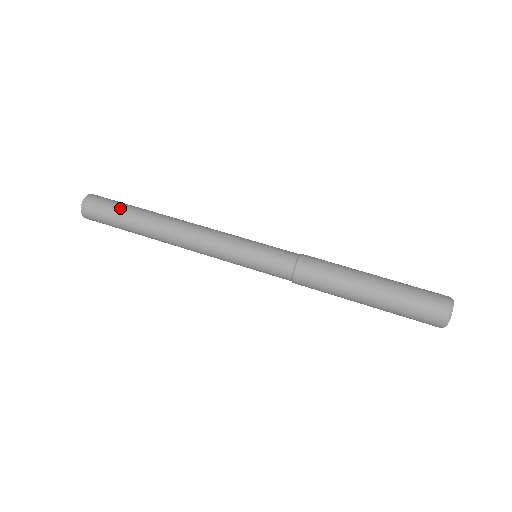
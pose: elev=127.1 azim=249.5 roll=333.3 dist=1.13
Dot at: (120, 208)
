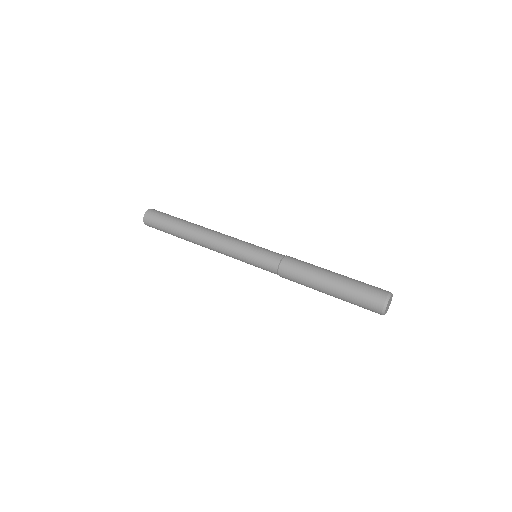
Dot at: occluded
